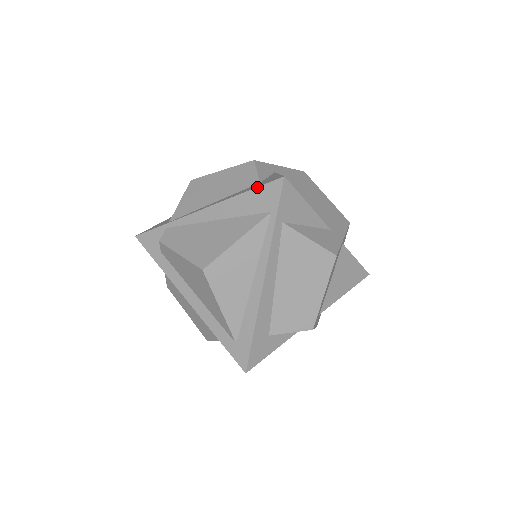
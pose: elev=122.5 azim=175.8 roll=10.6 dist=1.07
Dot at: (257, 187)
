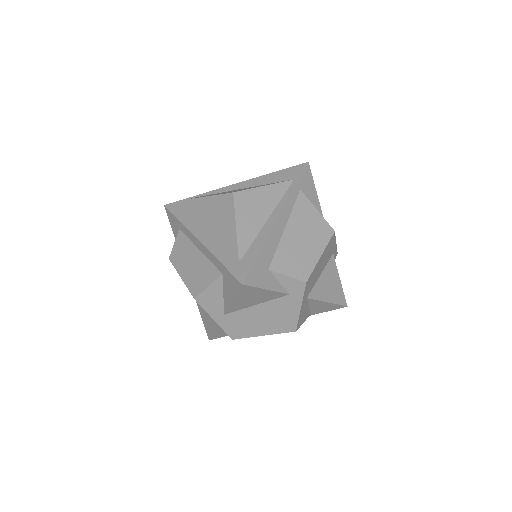
Dot at: (286, 168)
